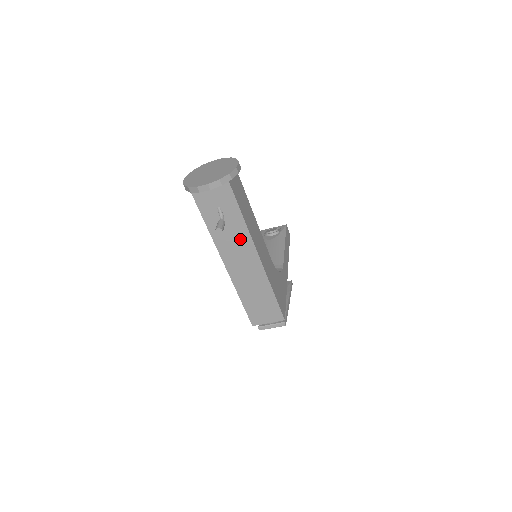
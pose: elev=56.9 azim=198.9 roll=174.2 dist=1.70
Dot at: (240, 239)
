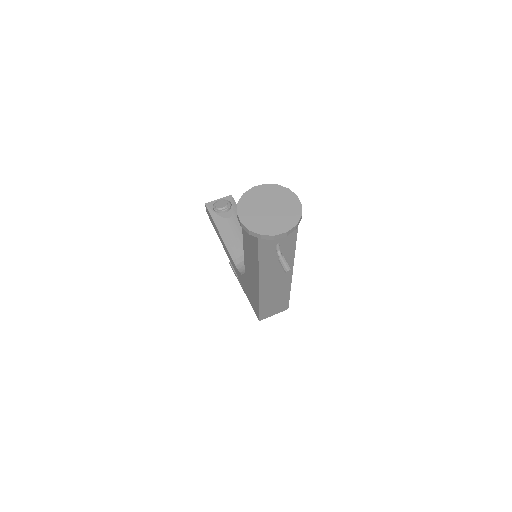
Dot at: occluded
